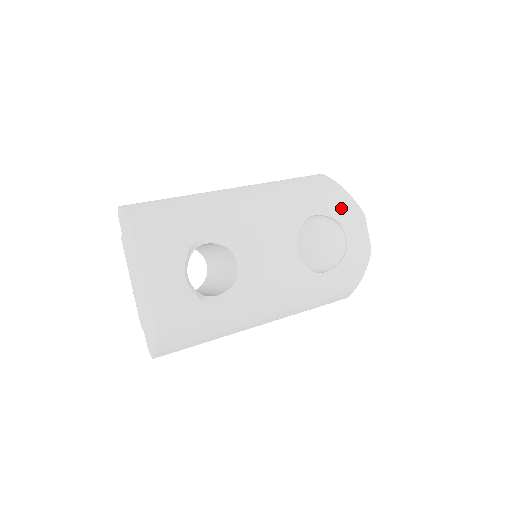
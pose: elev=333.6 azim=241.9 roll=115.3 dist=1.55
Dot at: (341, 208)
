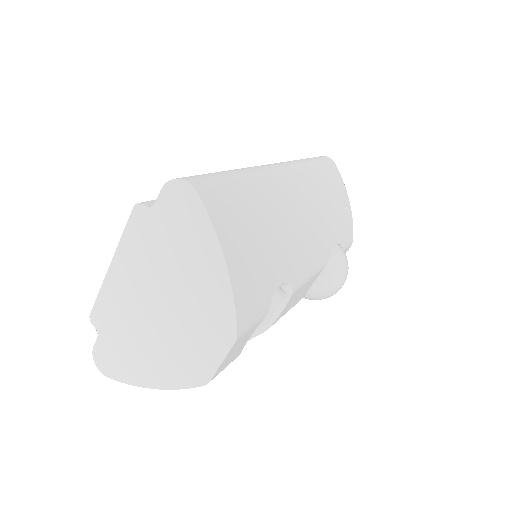
Dot at: (347, 234)
